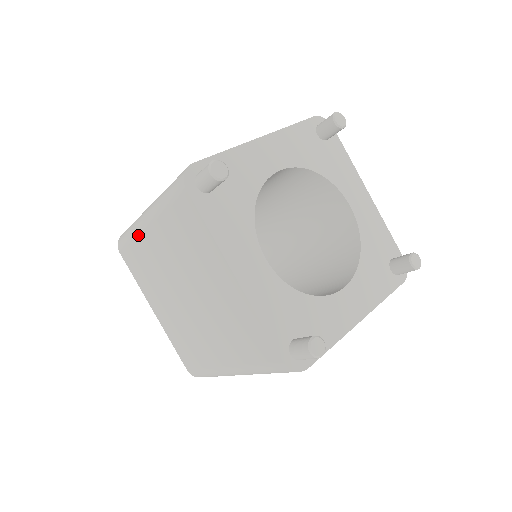
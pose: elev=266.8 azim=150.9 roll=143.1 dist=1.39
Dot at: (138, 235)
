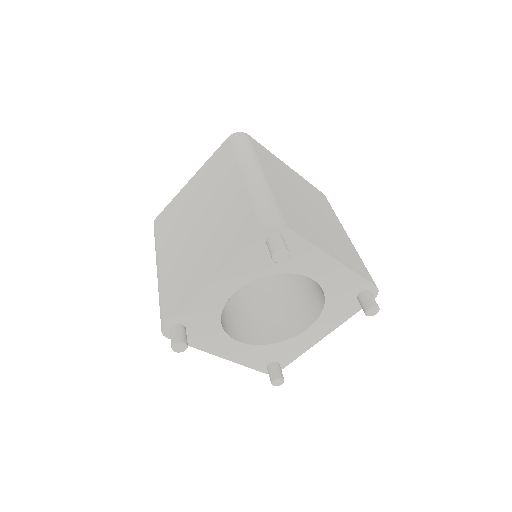
Dot at: occluded
